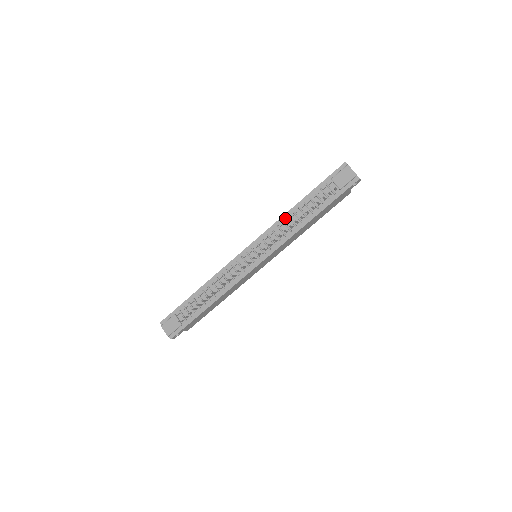
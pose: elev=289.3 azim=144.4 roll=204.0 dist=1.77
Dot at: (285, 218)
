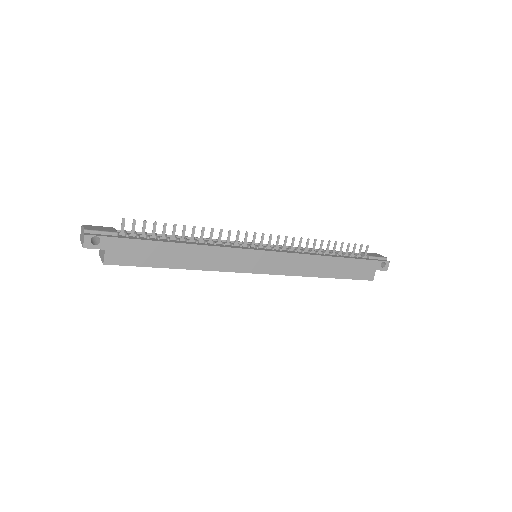
Dot at: occluded
